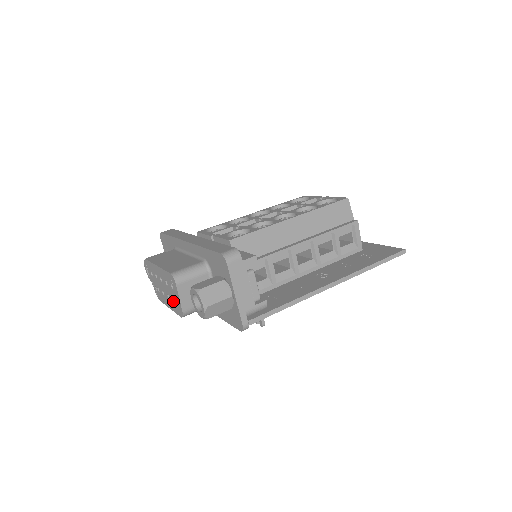
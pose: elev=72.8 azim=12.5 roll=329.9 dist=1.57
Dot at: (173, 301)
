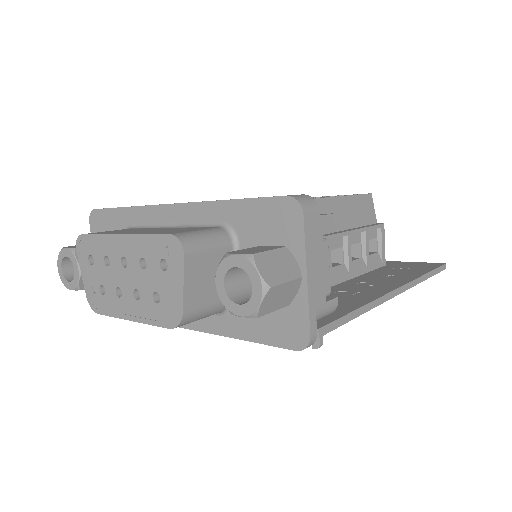
Dot at: (153, 299)
